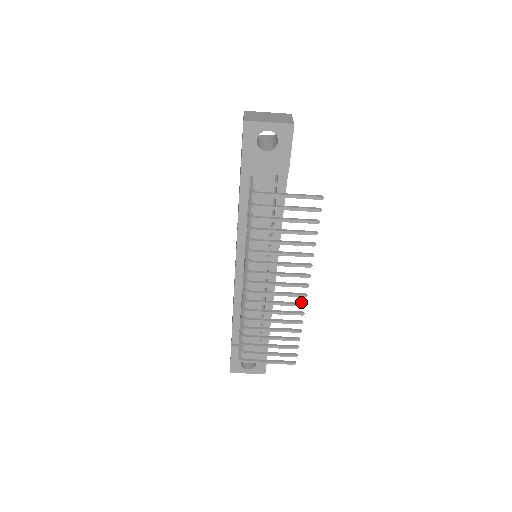
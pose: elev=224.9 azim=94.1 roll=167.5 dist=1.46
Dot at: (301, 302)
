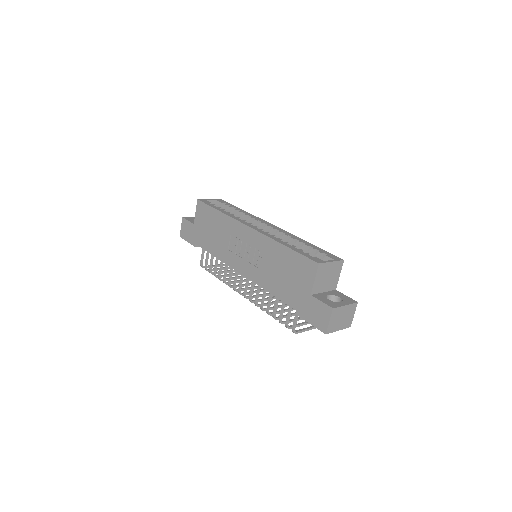
Dot at: occluded
